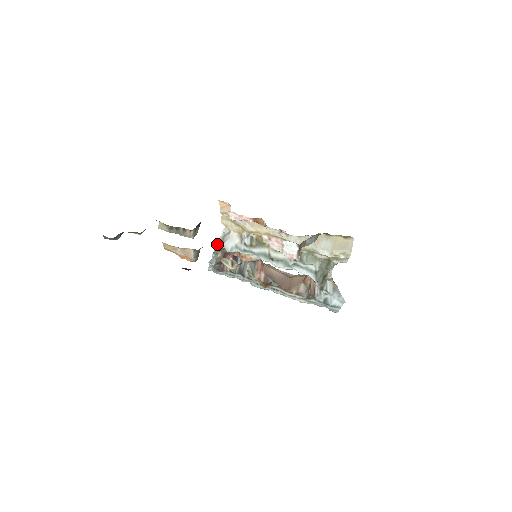
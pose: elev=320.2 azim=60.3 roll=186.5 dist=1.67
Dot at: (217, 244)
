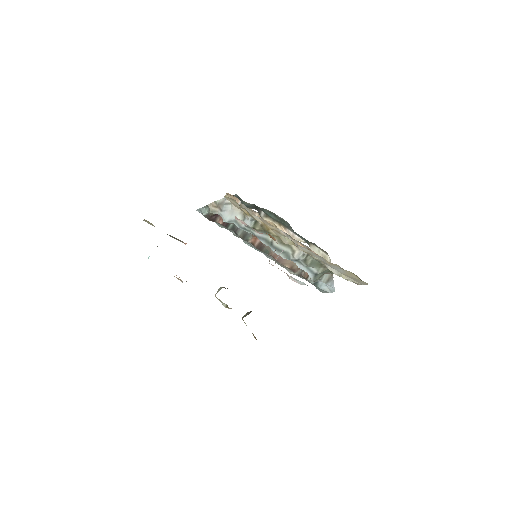
Dot at: (213, 205)
